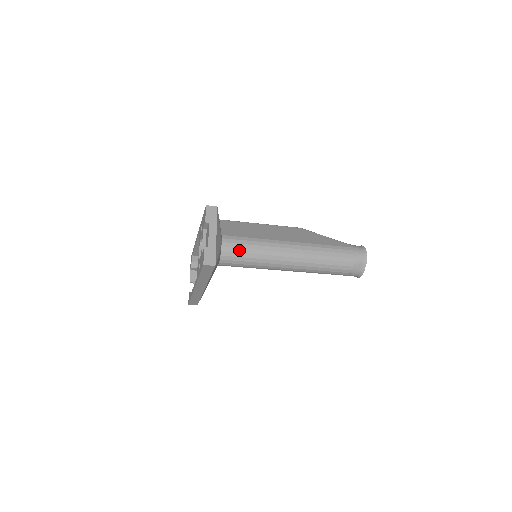
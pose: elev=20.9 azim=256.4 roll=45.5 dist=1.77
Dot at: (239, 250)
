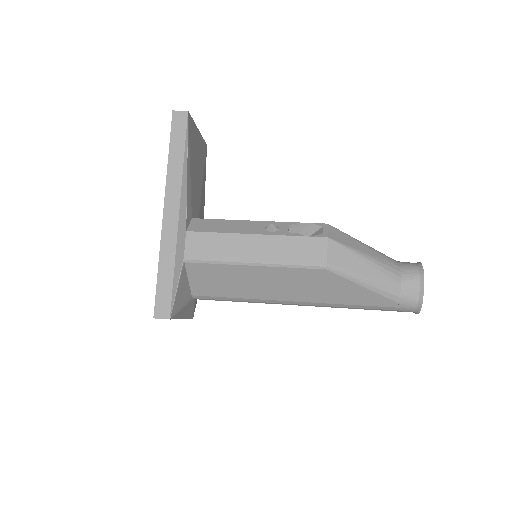
Dot at: occluded
